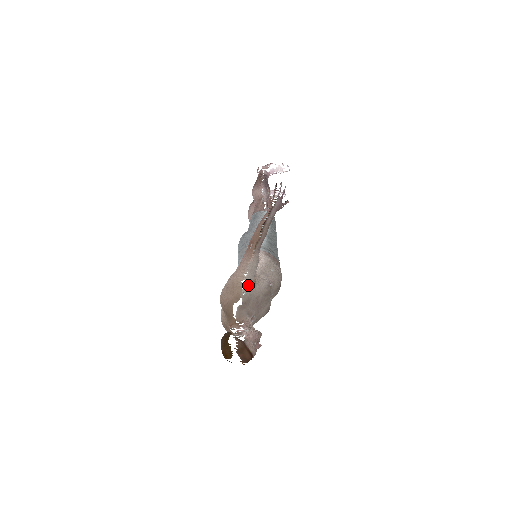
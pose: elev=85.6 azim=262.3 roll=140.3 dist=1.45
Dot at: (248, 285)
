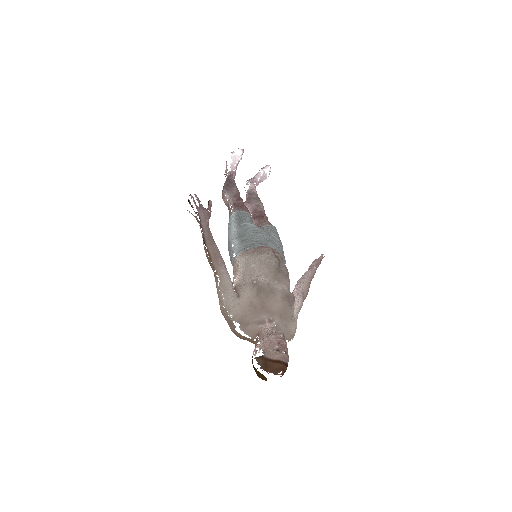
Dot at: (229, 305)
